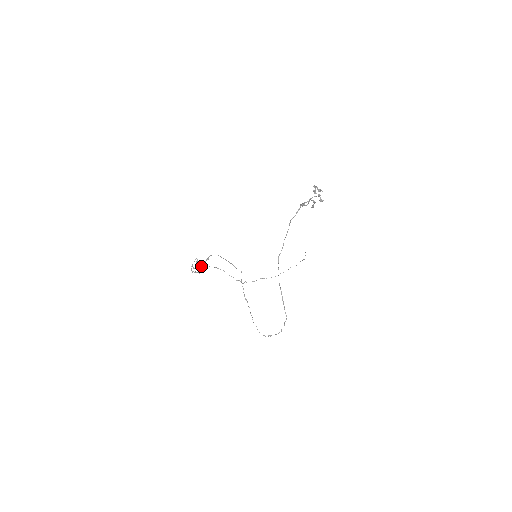
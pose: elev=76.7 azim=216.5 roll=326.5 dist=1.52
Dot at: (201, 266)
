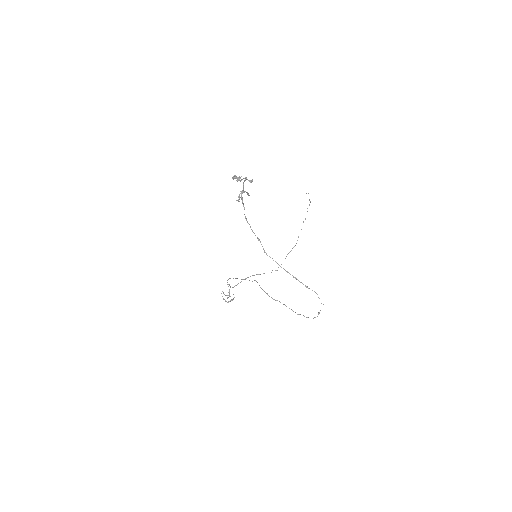
Dot at: (229, 294)
